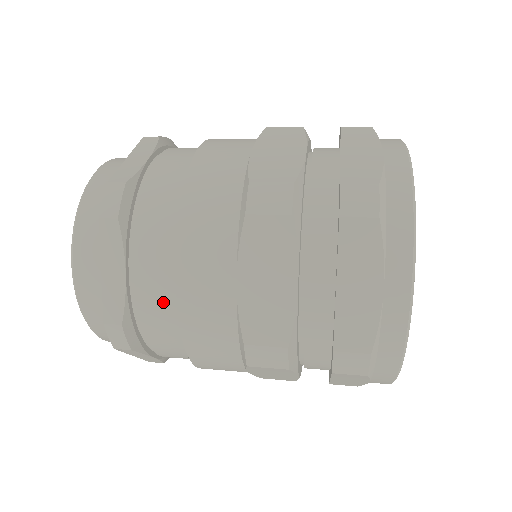
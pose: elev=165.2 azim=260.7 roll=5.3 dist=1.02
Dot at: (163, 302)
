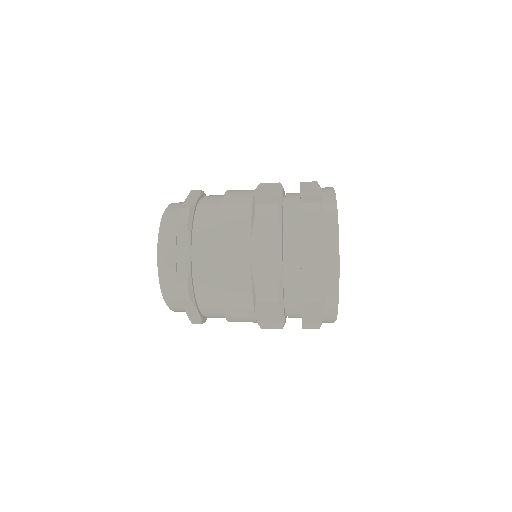
Dot at: (214, 206)
